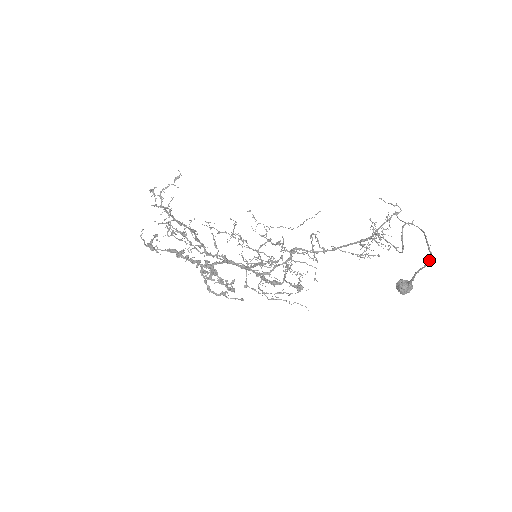
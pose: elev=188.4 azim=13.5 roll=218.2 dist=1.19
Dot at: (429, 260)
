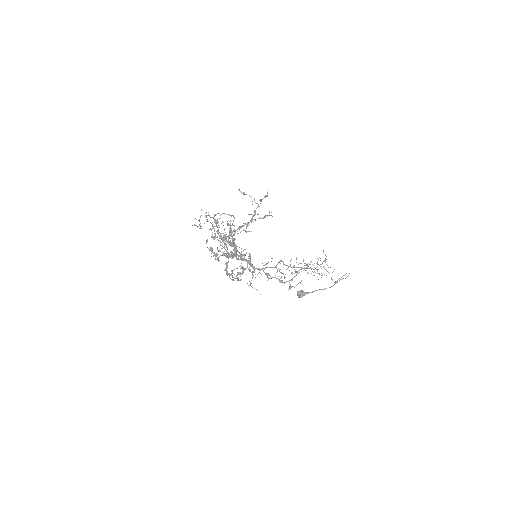
Dot at: (330, 287)
